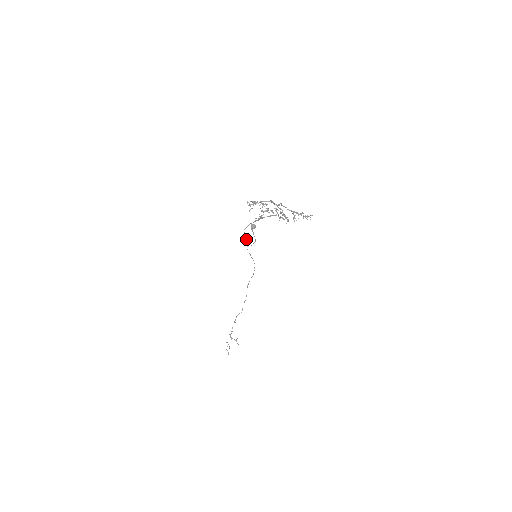
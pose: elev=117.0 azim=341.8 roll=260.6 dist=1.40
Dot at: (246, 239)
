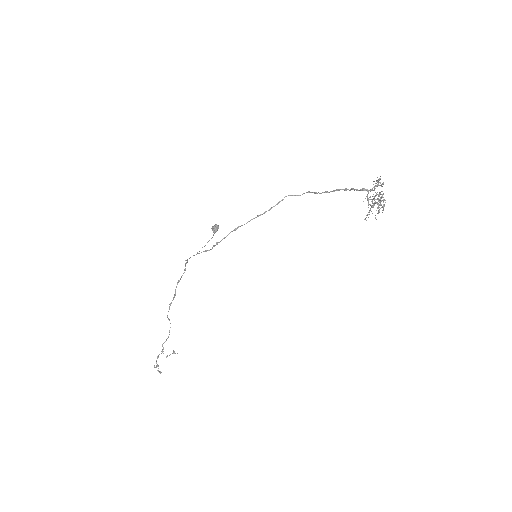
Dot at: occluded
